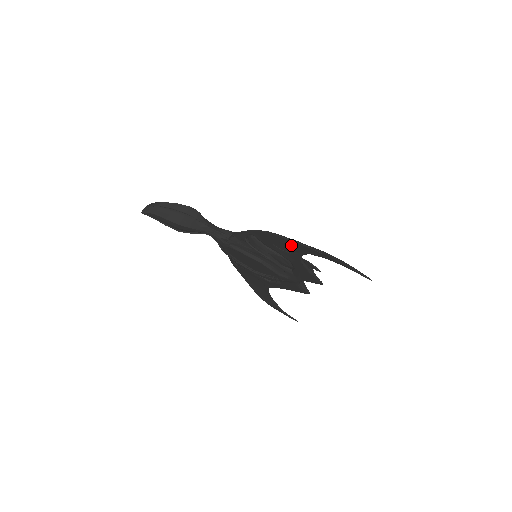
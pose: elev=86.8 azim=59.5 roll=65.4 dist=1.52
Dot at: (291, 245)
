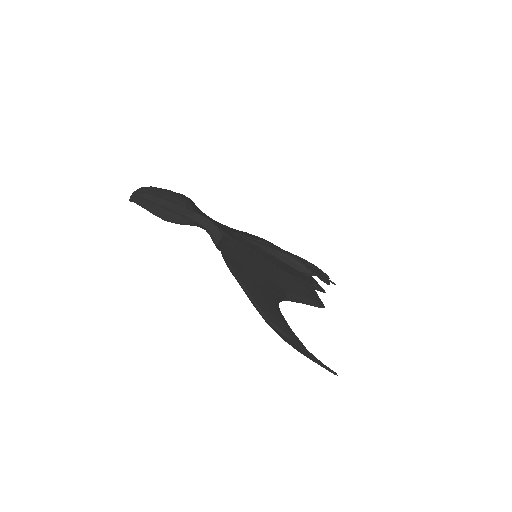
Dot at: (261, 297)
